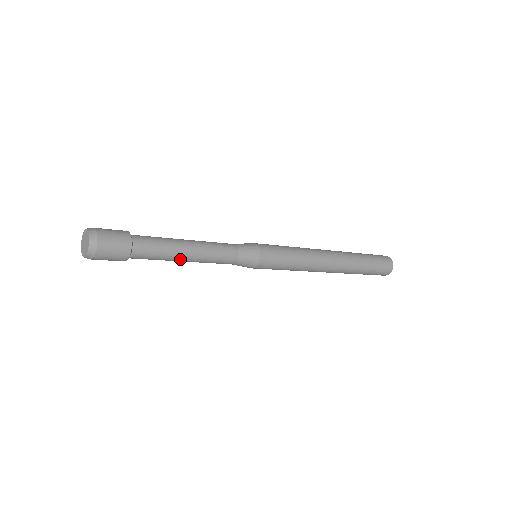
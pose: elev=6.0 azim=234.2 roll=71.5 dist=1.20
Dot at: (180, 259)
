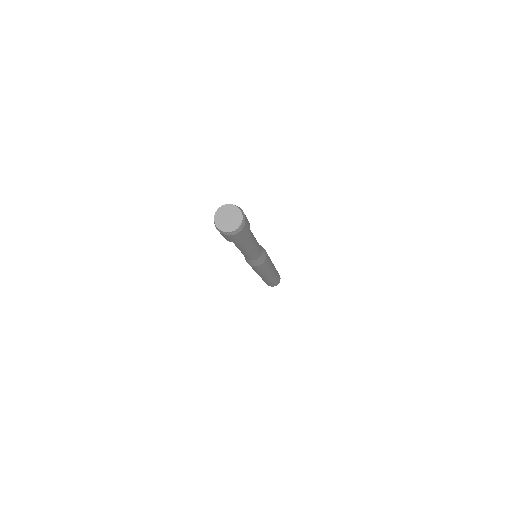
Dot at: (244, 250)
